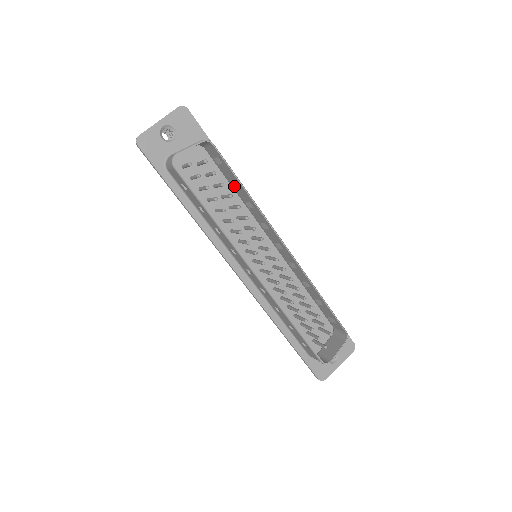
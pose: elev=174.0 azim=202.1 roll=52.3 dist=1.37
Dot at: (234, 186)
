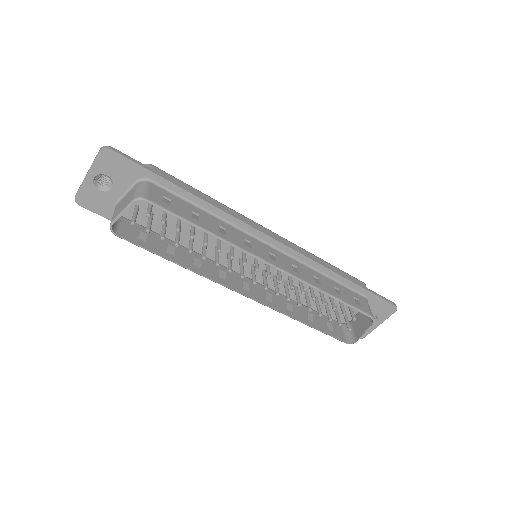
Dot at: (196, 218)
